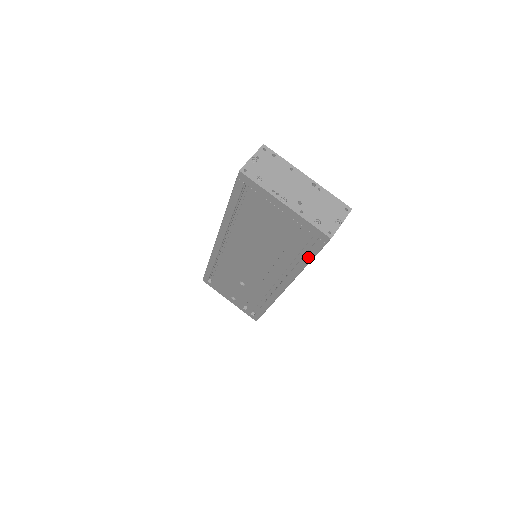
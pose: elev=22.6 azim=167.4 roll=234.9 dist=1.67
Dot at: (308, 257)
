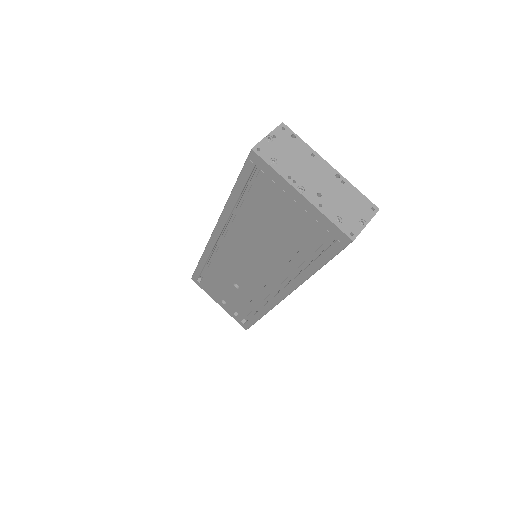
Dot at: (320, 261)
